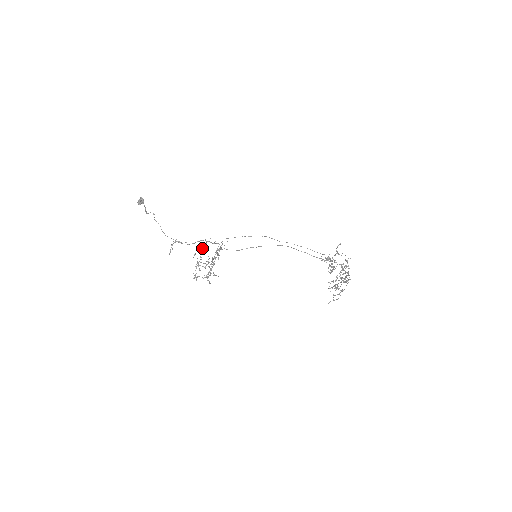
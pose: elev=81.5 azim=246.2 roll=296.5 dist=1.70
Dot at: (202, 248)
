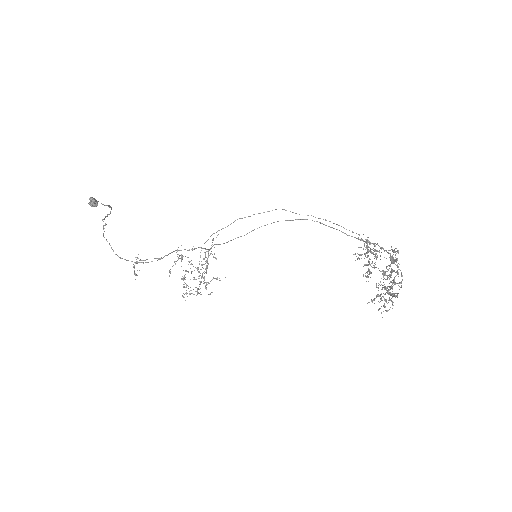
Dot at: (179, 258)
